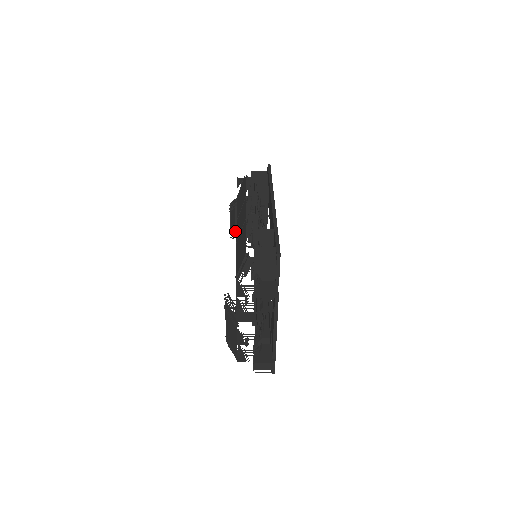
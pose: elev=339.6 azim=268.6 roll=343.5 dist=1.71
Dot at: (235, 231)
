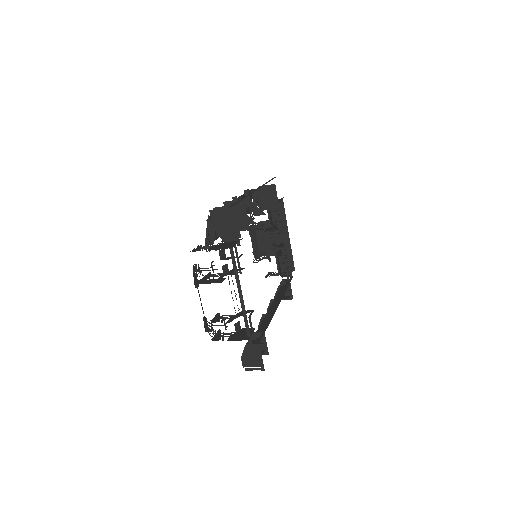
Dot at: occluded
